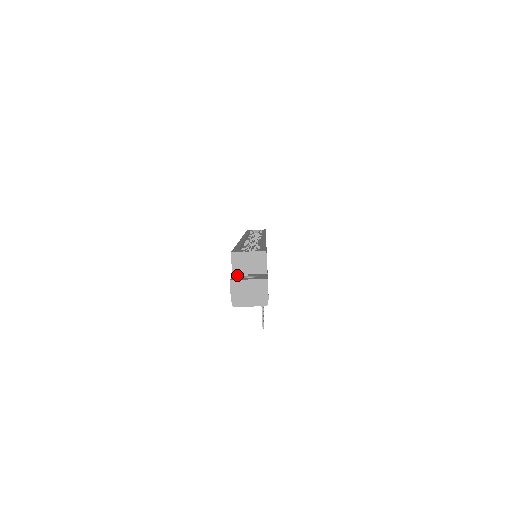
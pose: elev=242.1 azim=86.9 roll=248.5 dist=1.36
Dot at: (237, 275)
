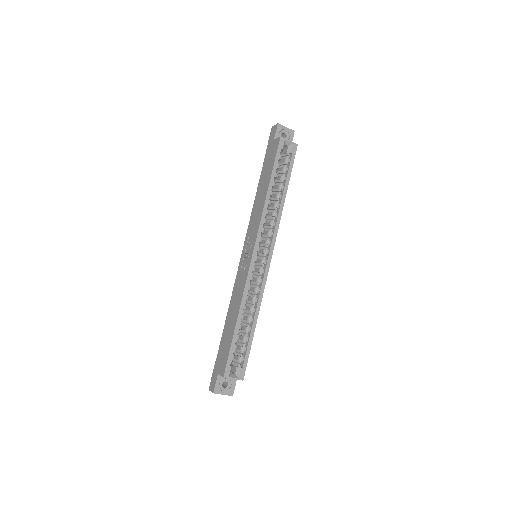
Dot at: (220, 377)
